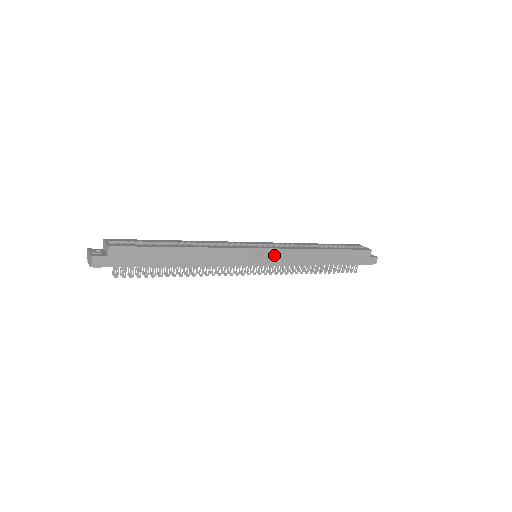
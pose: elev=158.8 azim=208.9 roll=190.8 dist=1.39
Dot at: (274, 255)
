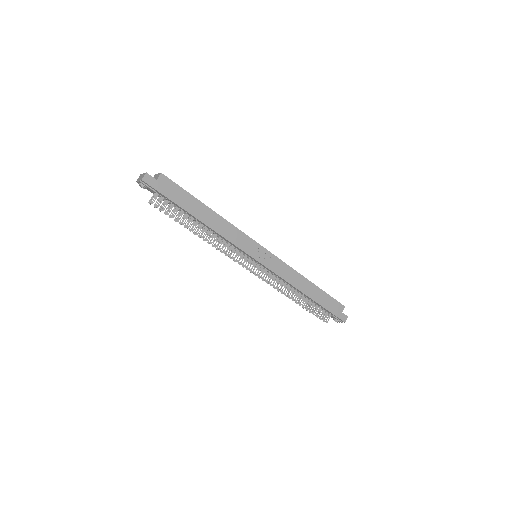
Dot at: (271, 260)
